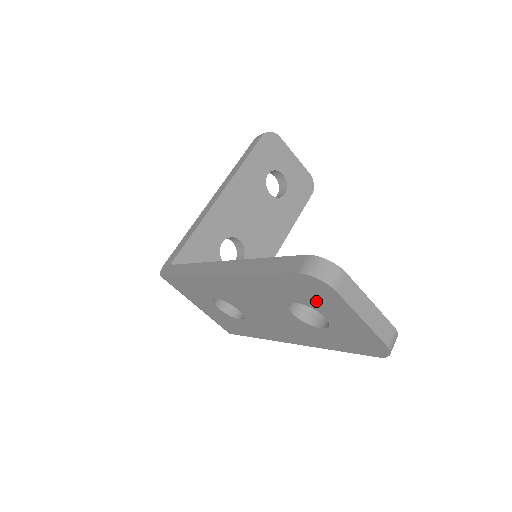
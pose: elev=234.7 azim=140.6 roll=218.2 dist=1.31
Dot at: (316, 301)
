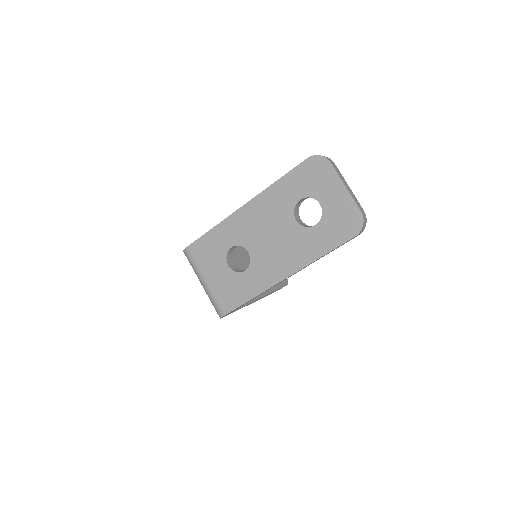
Dot at: (316, 185)
